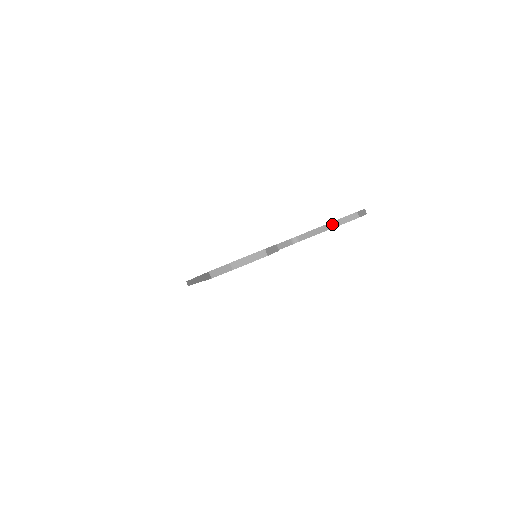
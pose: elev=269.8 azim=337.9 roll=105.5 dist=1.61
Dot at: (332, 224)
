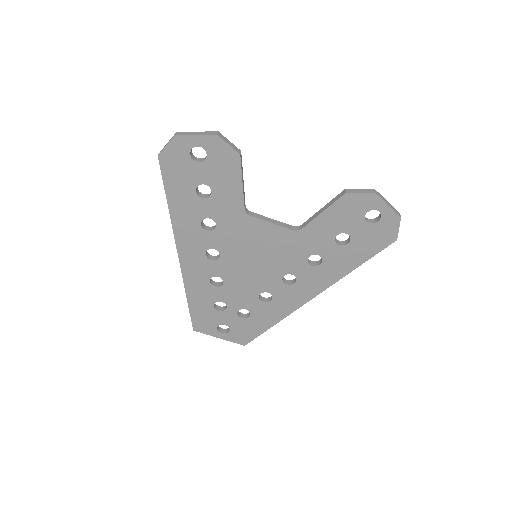
Dot at: (338, 196)
